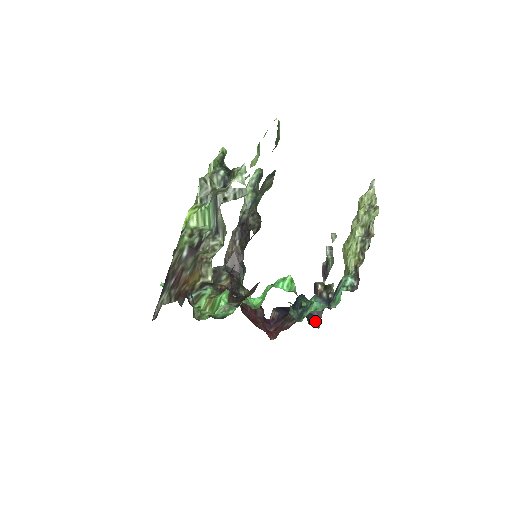
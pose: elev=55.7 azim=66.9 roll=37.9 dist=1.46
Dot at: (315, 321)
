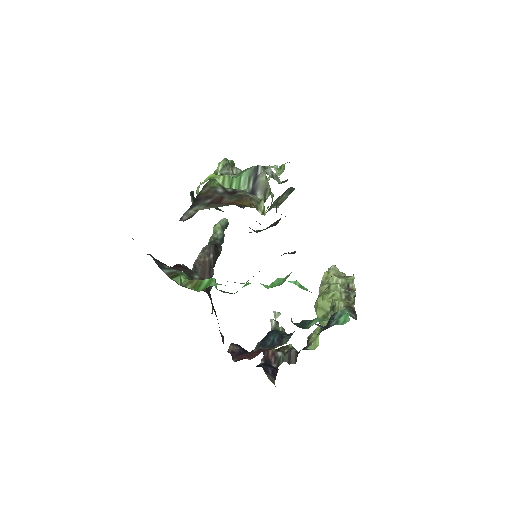
Dot at: (271, 377)
